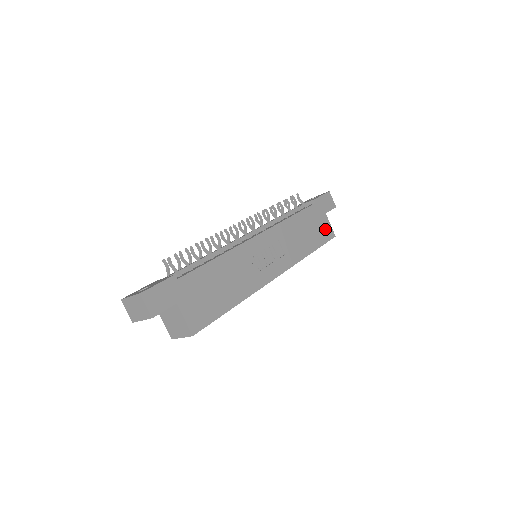
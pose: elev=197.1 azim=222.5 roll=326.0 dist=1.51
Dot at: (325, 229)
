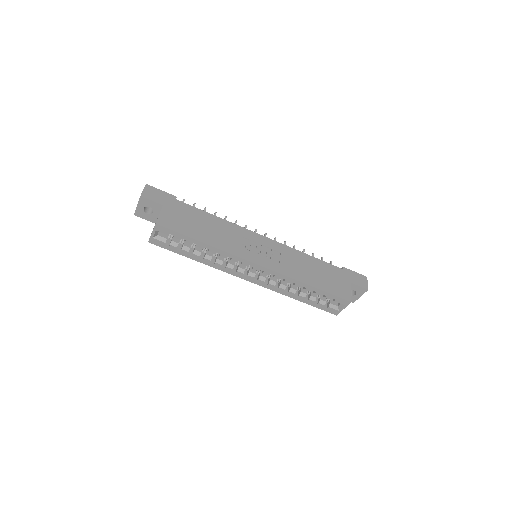
Dot at: (341, 289)
